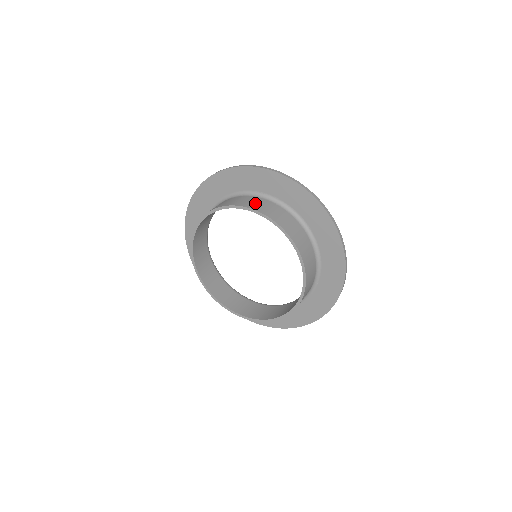
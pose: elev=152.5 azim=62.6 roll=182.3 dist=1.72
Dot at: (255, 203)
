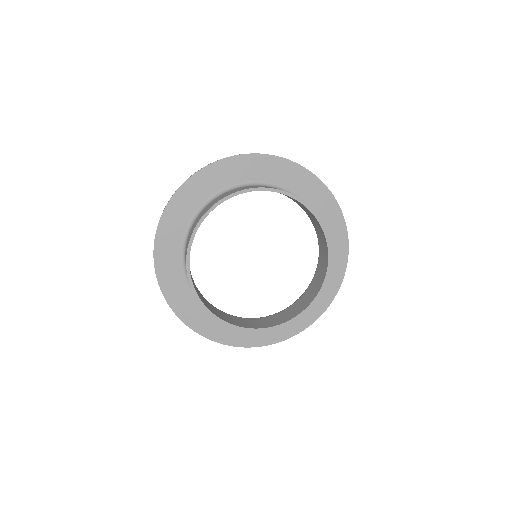
Dot at: occluded
